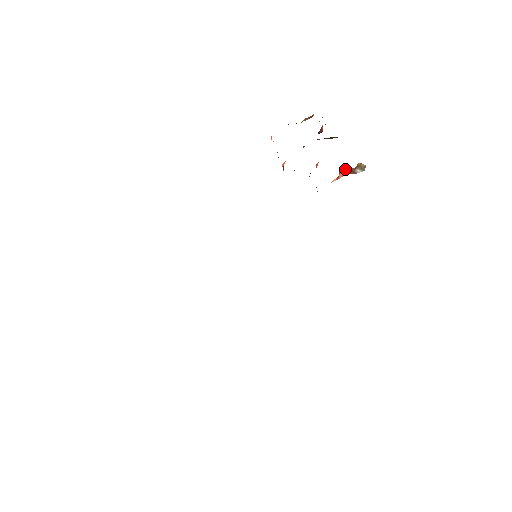
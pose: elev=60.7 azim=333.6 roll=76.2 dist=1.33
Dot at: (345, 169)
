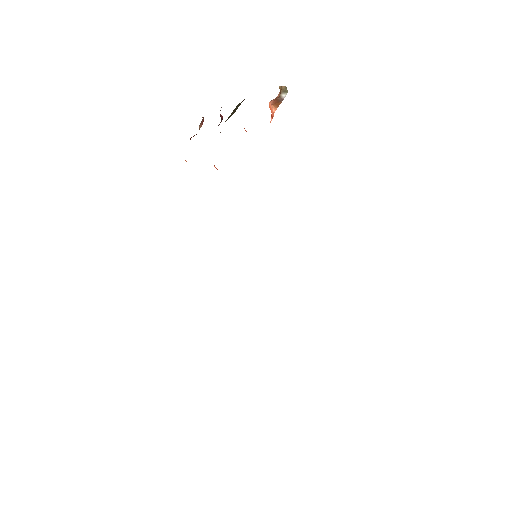
Dot at: (271, 106)
